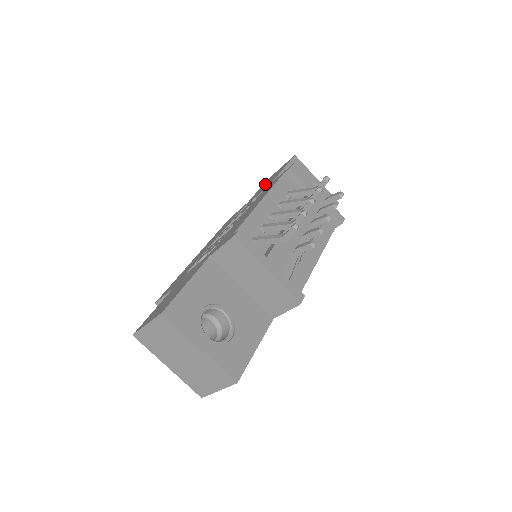
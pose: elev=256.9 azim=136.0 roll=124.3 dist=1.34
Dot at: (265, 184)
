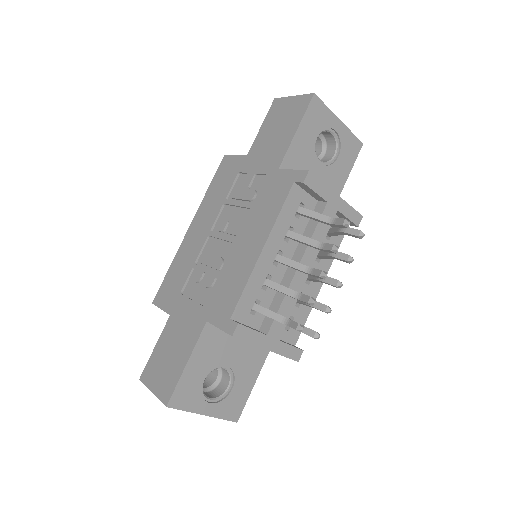
Dot at: (270, 131)
